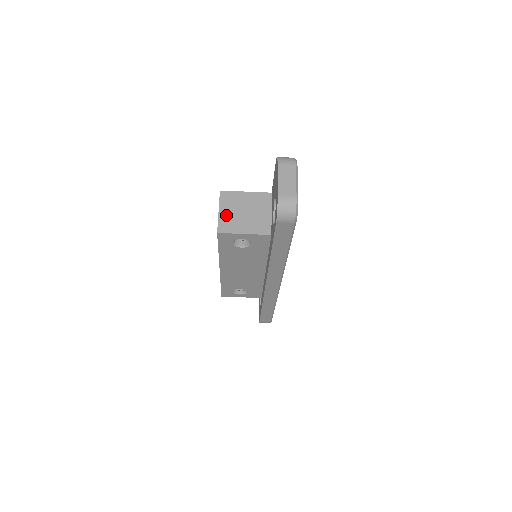
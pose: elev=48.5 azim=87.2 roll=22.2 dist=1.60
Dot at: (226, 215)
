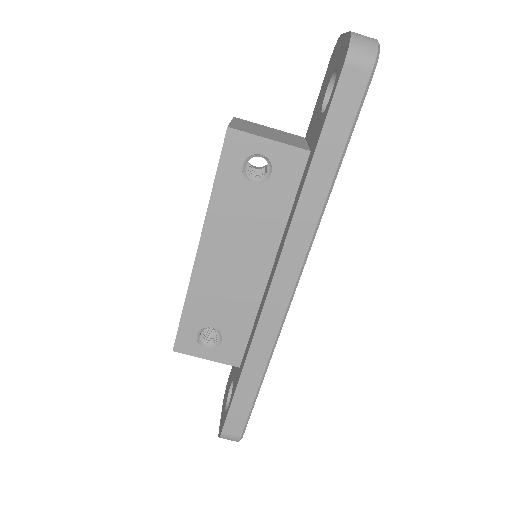
Dot at: (242, 125)
